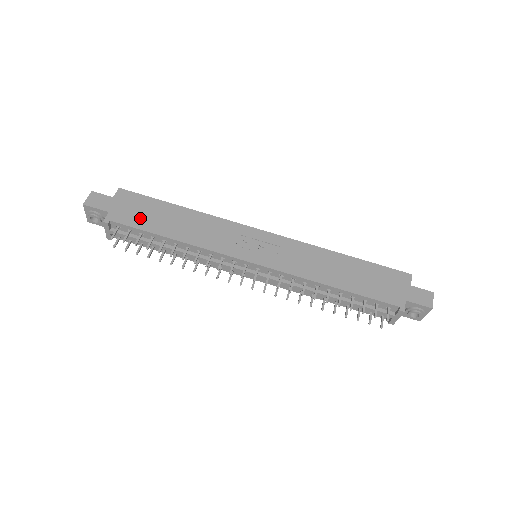
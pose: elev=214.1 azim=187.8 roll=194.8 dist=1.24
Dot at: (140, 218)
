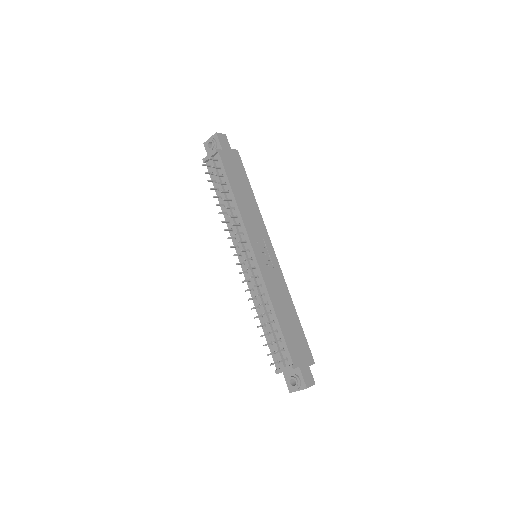
Dot at: (231, 170)
